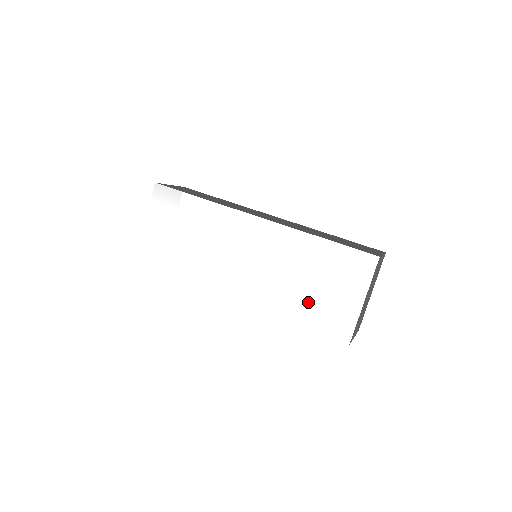
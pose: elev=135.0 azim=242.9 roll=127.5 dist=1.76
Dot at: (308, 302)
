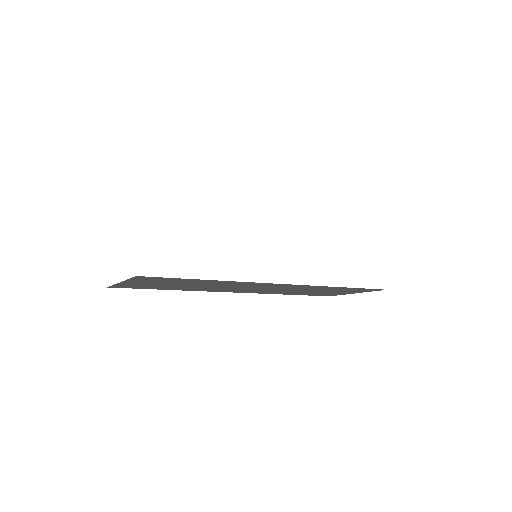
Dot at: occluded
